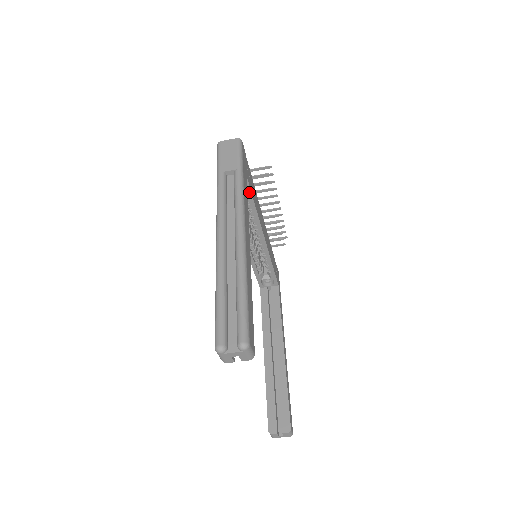
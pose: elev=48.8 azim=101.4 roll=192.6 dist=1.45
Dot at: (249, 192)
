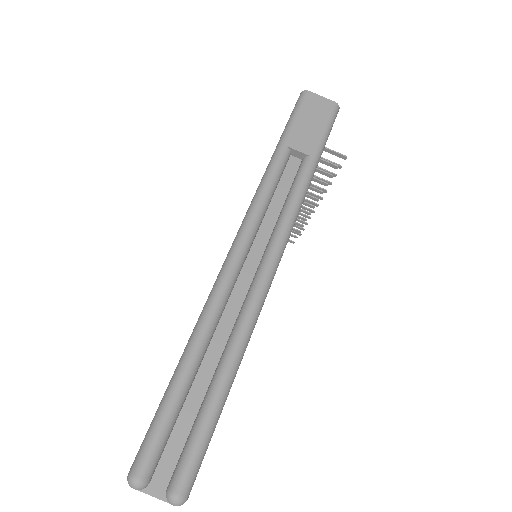
Dot at: occluded
